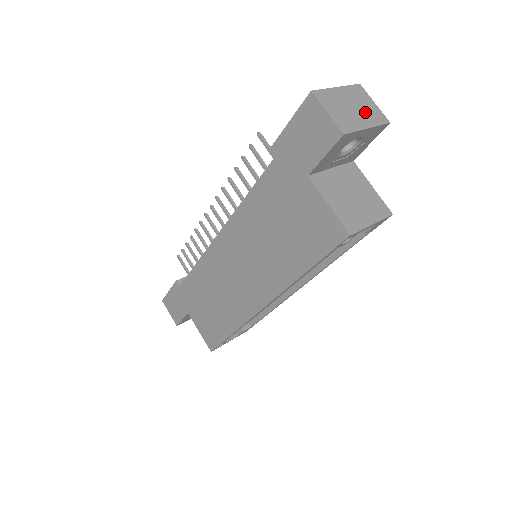
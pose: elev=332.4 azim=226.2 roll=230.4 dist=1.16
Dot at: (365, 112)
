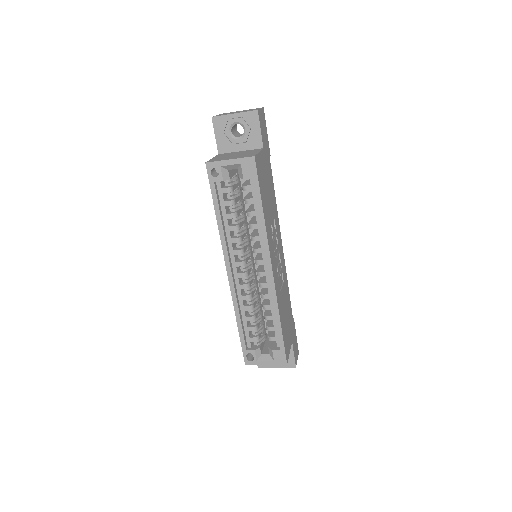
Dot at: occluded
